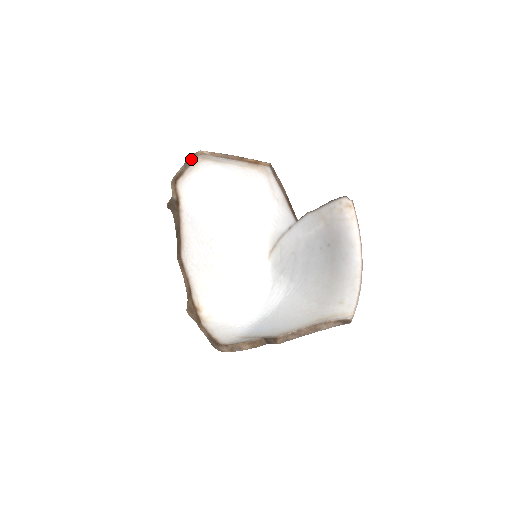
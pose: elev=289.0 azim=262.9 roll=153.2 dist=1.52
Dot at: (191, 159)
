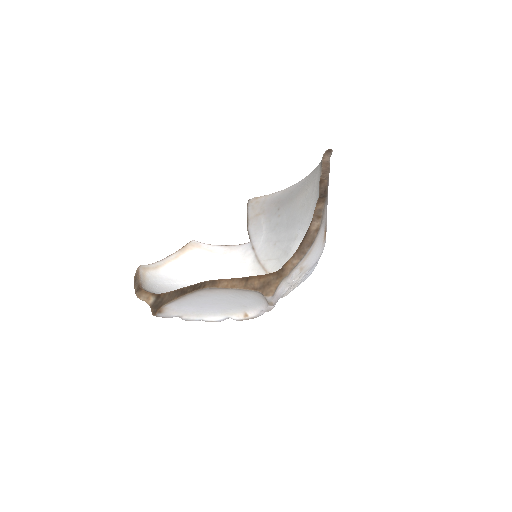
Dot at: (136, 278)
